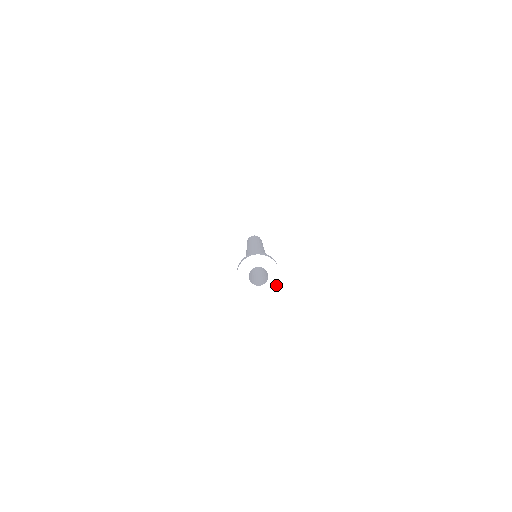
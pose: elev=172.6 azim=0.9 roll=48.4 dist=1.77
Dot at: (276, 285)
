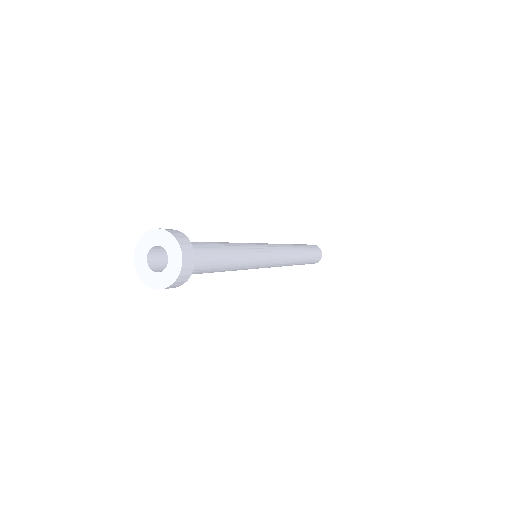
Dot at: (168, 284)
